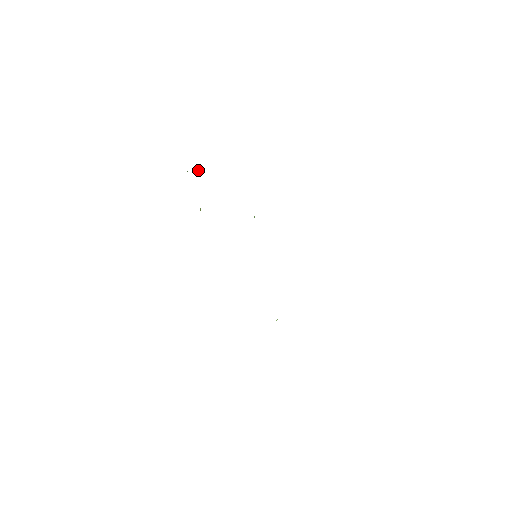
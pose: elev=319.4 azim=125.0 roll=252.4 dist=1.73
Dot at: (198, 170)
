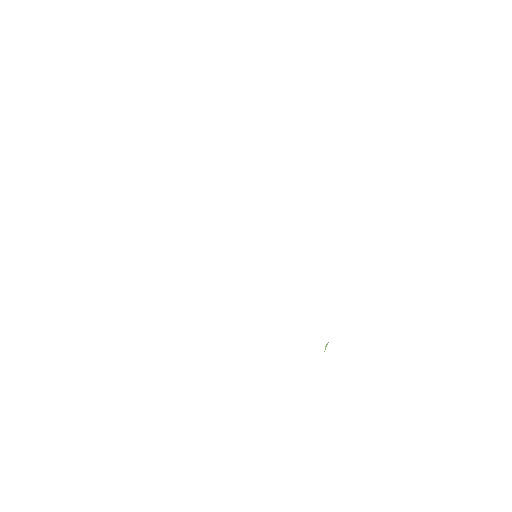
Dot at: occluded
